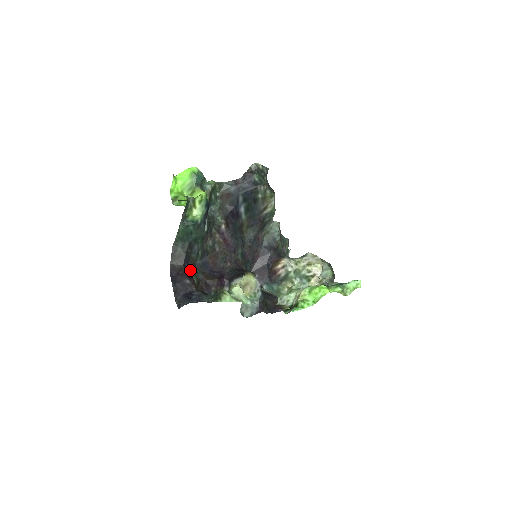
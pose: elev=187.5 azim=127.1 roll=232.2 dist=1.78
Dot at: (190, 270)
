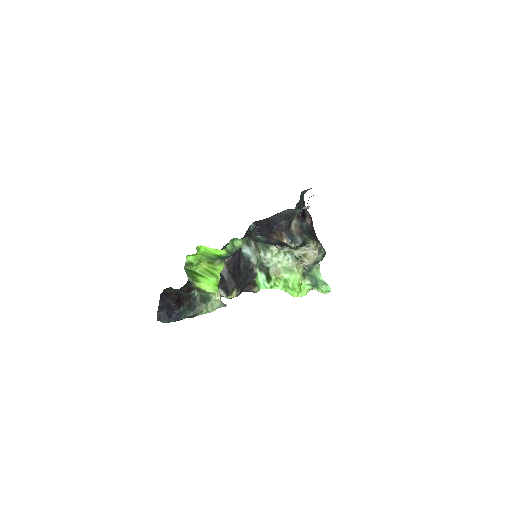
Dot at: occluded
